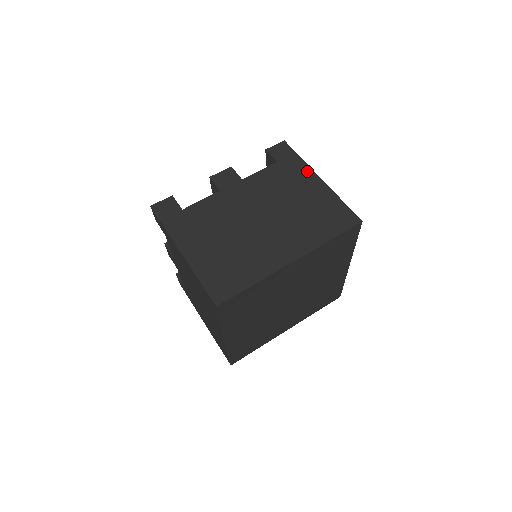
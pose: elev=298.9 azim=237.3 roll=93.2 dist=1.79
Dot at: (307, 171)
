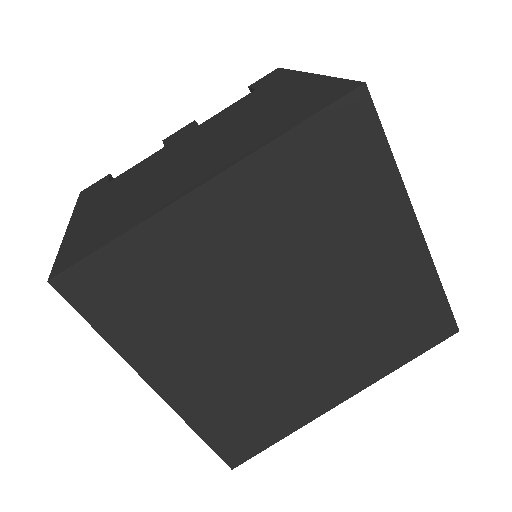
Dot at: (293, 77)
